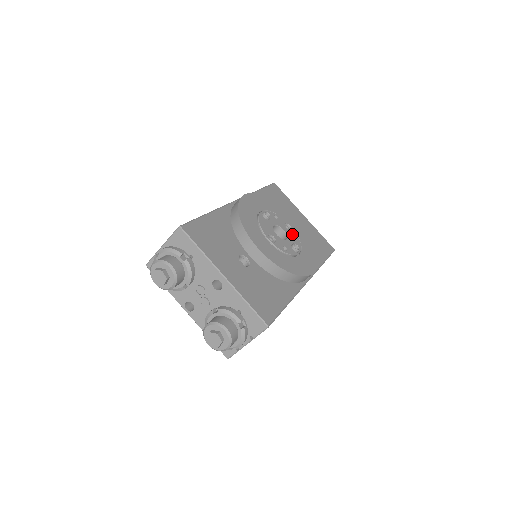
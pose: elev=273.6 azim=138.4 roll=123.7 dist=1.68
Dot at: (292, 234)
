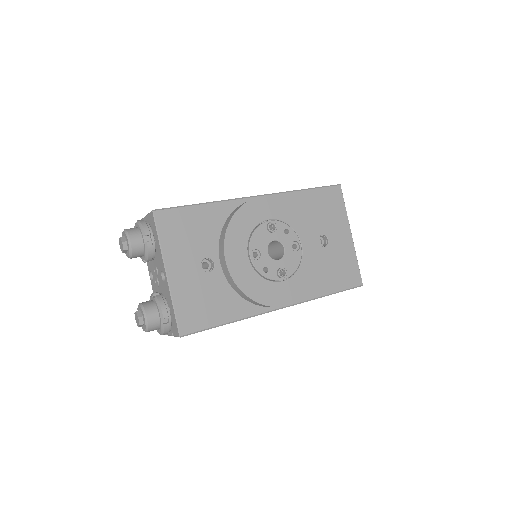
Dot at: (294, 256)
